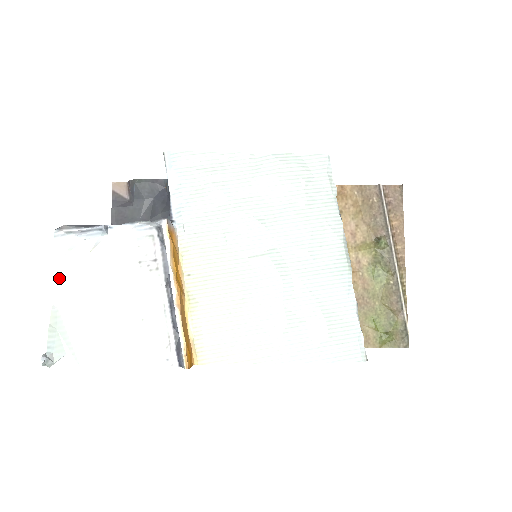
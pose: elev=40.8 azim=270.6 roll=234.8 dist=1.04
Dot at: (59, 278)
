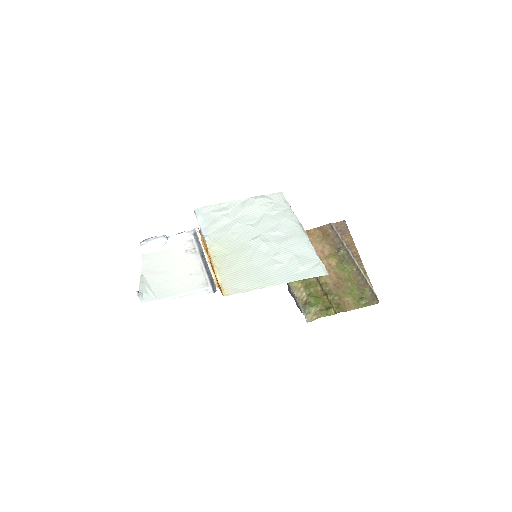
Dot at: (144, 263)
